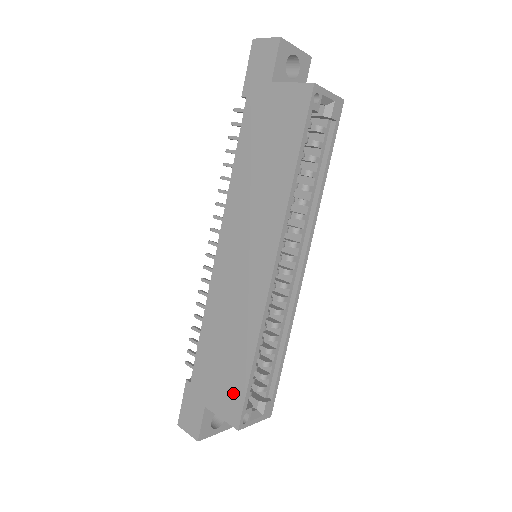
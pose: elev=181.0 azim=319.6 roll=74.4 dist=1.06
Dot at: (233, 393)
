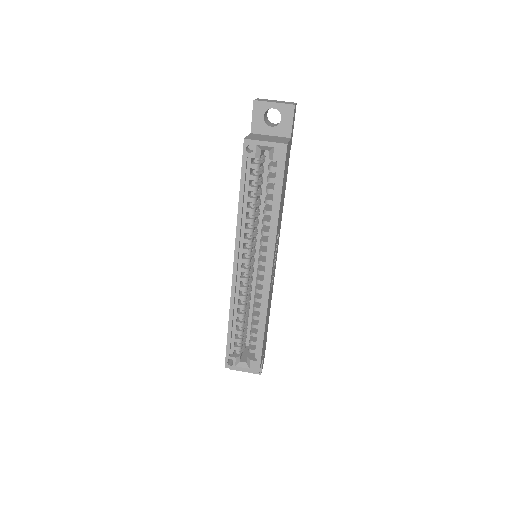
Dot at: occluded
